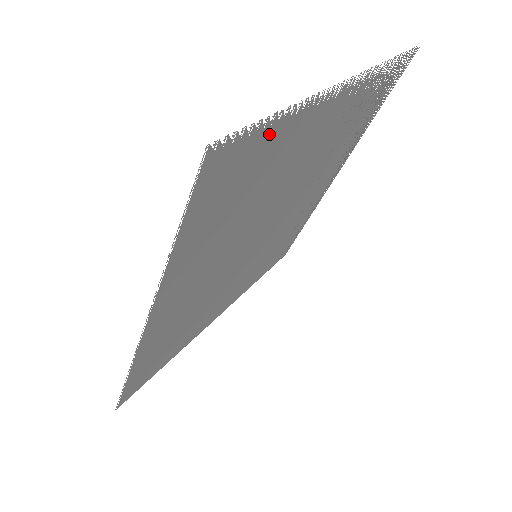
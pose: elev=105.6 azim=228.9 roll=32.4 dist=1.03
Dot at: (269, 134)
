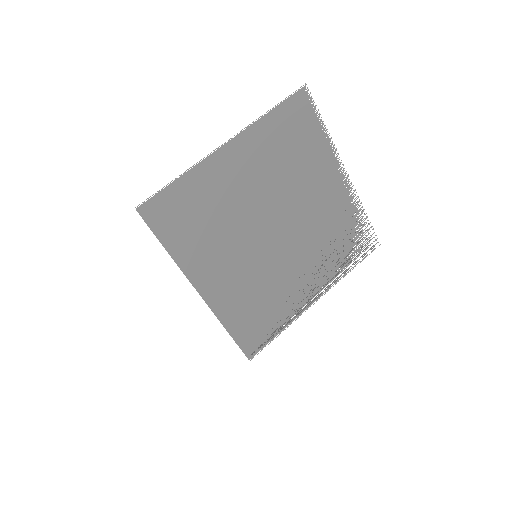
Dot at: (315, 127)
